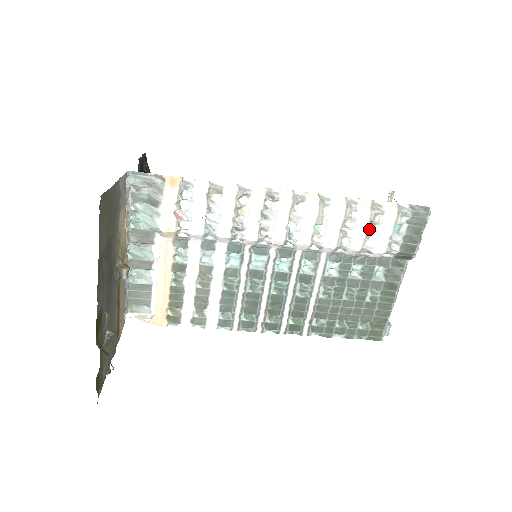
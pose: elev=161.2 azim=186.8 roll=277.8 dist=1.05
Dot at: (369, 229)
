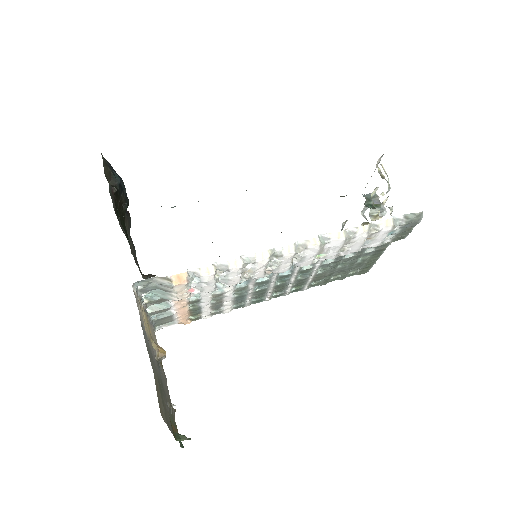
Dot at: (365, 241)
